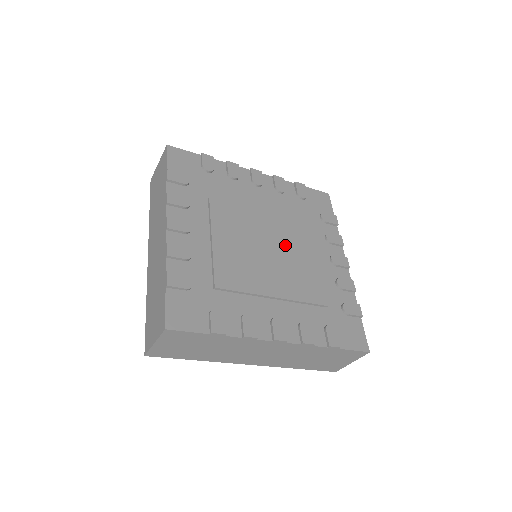
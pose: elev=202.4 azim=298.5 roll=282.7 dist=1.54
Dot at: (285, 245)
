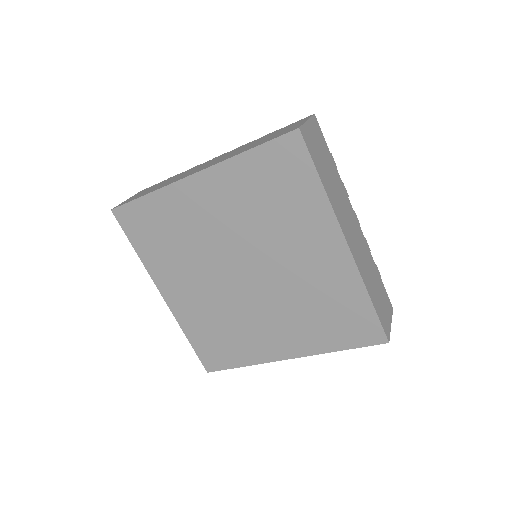
Dot at: occluded
